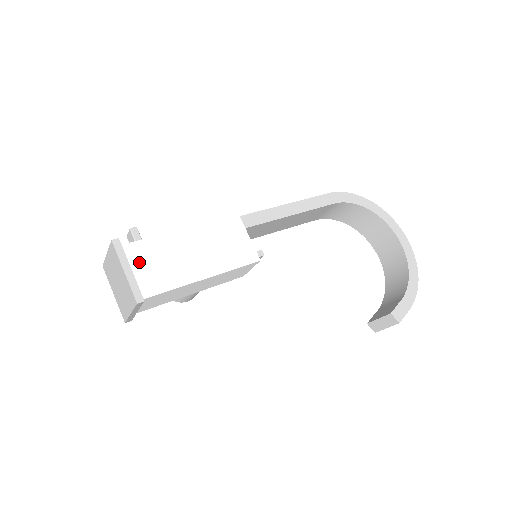
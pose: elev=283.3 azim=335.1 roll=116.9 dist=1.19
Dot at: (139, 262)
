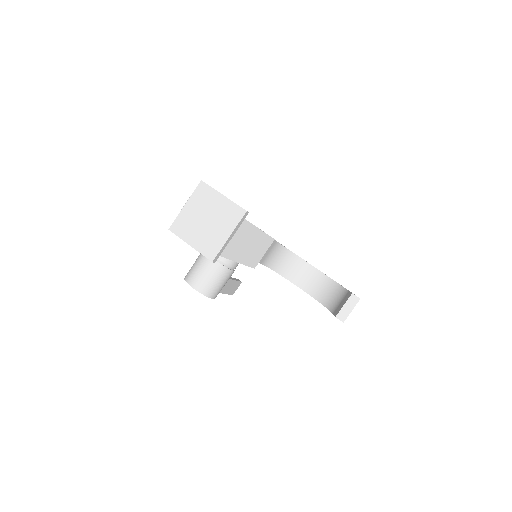
Dot at: occluded
